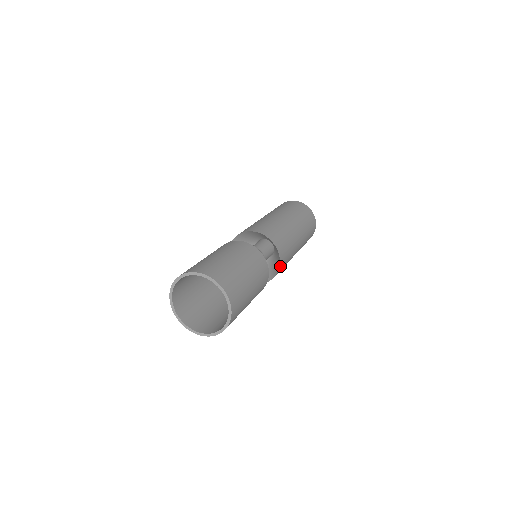
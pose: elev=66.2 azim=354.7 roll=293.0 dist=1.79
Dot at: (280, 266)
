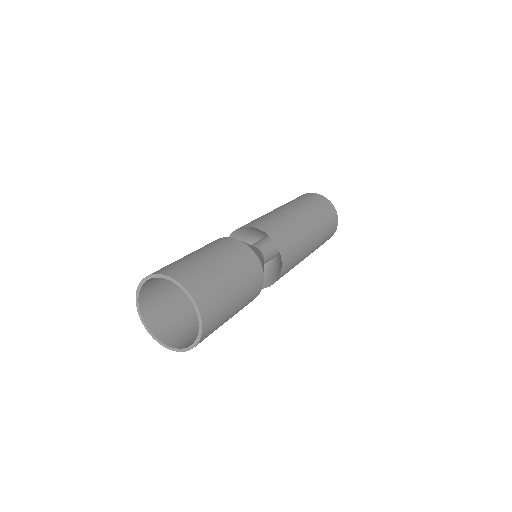
Dot at: (276, 242)
